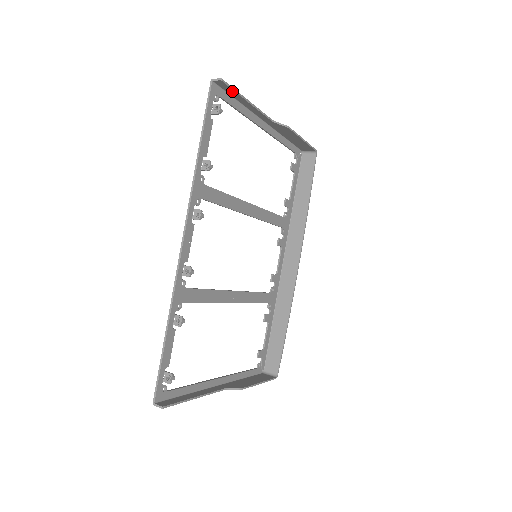
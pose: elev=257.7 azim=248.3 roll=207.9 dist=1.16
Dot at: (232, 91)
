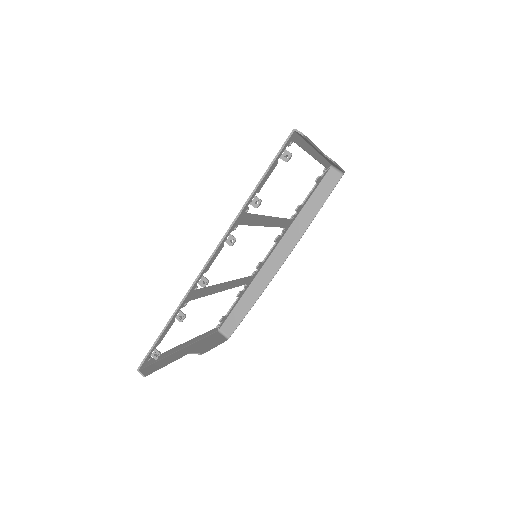
Dot at: (306, 139)
